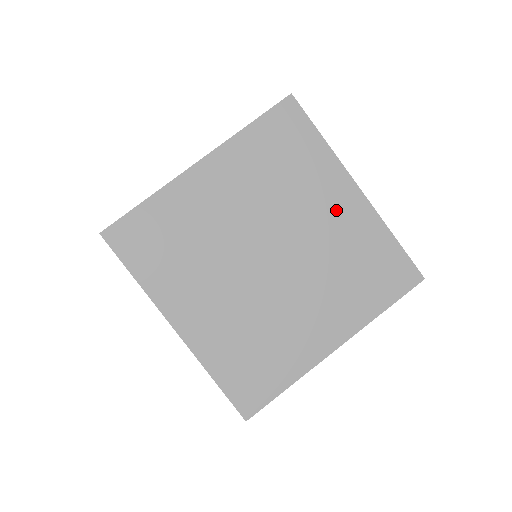
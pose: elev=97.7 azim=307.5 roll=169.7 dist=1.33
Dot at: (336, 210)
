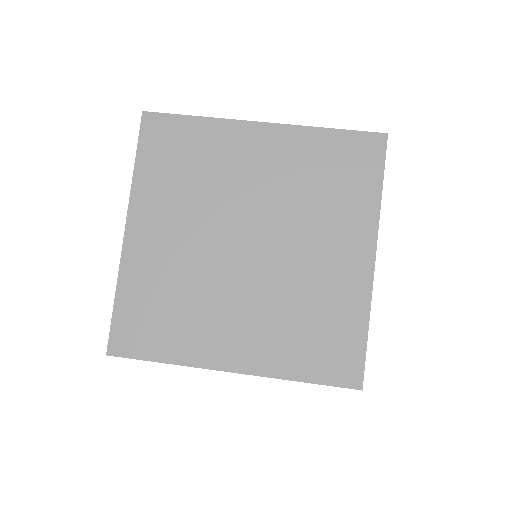
Dot at: (338, 258)
